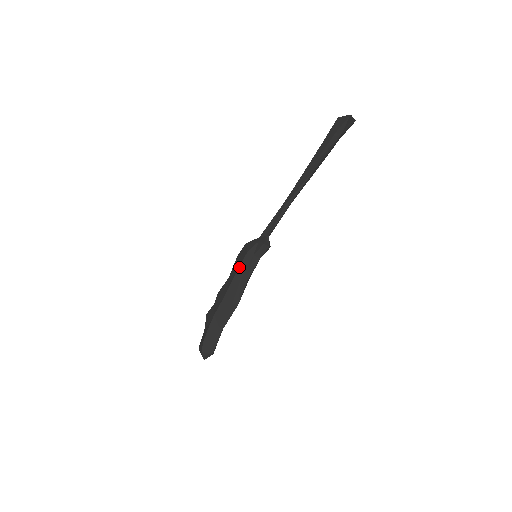
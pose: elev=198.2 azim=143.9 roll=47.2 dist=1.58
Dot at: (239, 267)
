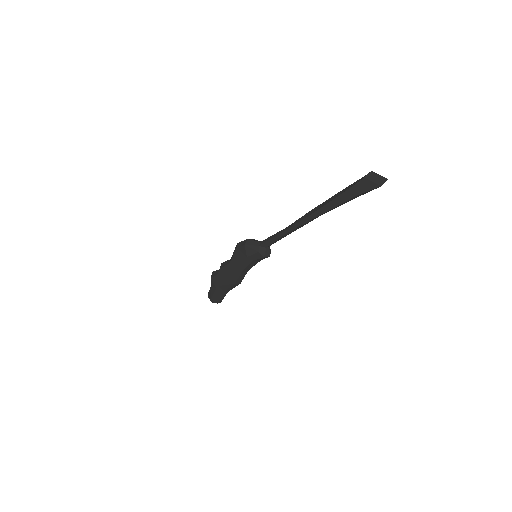
Dot at: (239, 265)
